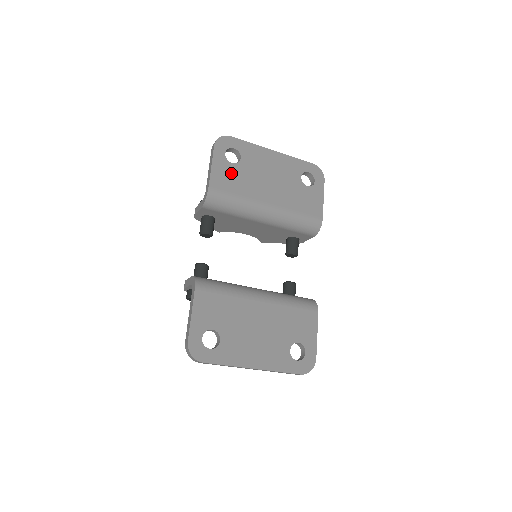
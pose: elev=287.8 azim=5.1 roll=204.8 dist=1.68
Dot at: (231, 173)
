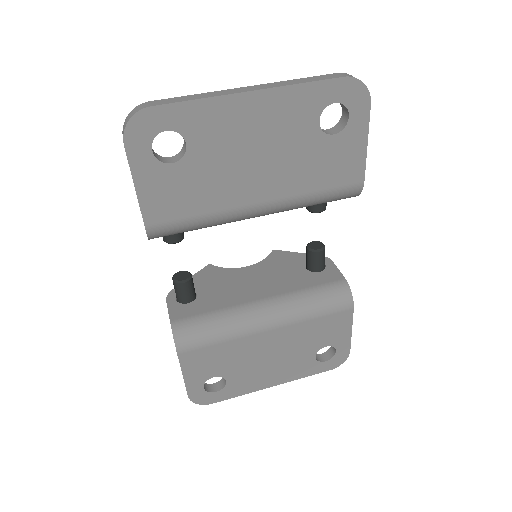
Dot at: (176, 183)
